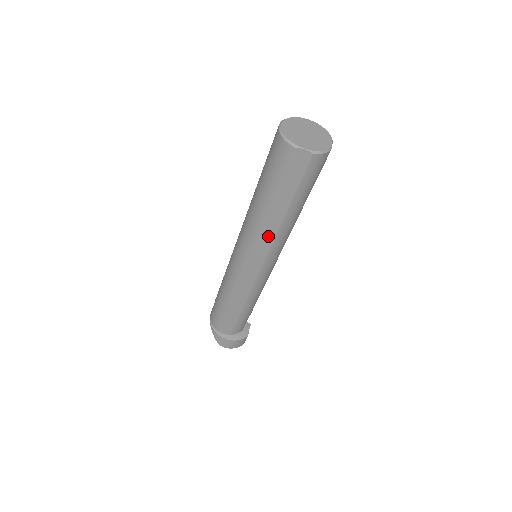
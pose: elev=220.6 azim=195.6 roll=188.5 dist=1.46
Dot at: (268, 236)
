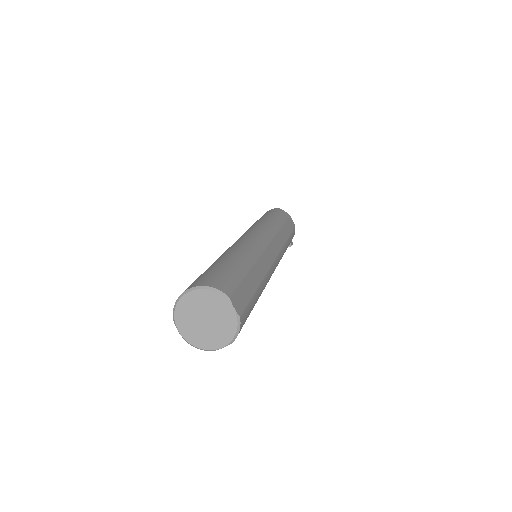
Dot at: occluded
